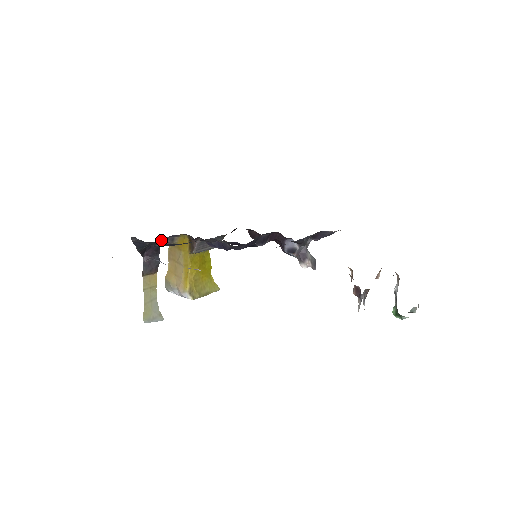
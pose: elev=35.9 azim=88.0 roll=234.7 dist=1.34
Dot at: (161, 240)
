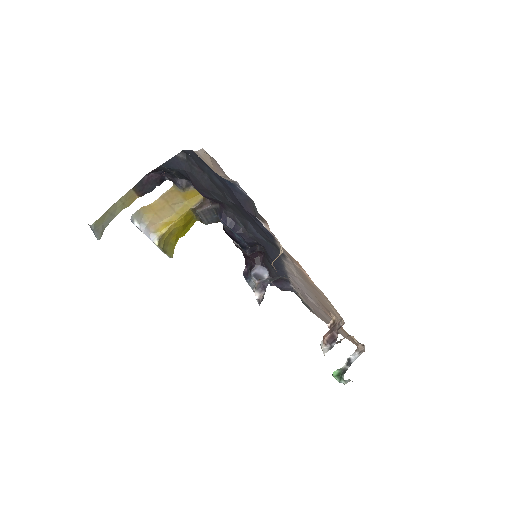
Dot at: (180, 177)
